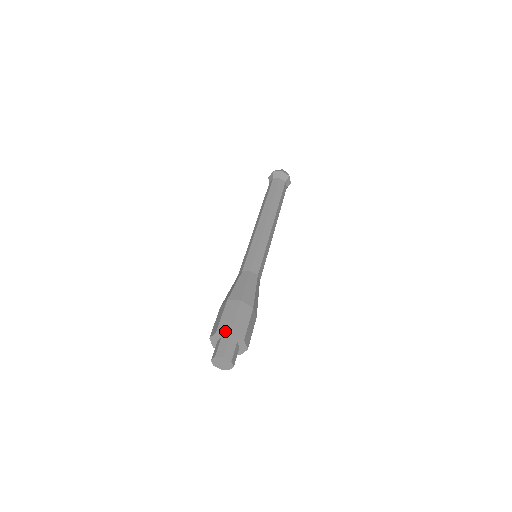
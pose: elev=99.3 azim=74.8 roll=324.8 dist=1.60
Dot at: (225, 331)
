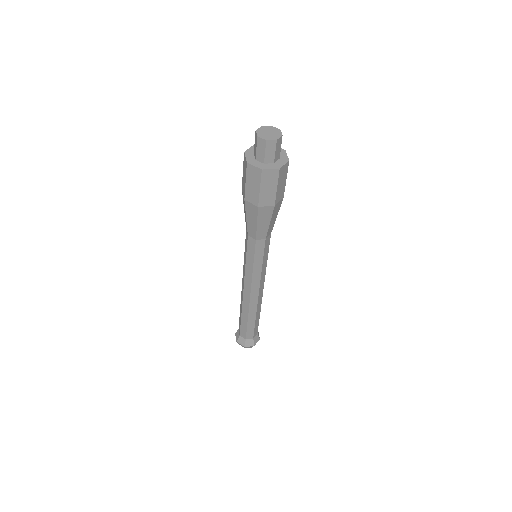
Dot at: (250, 149)
